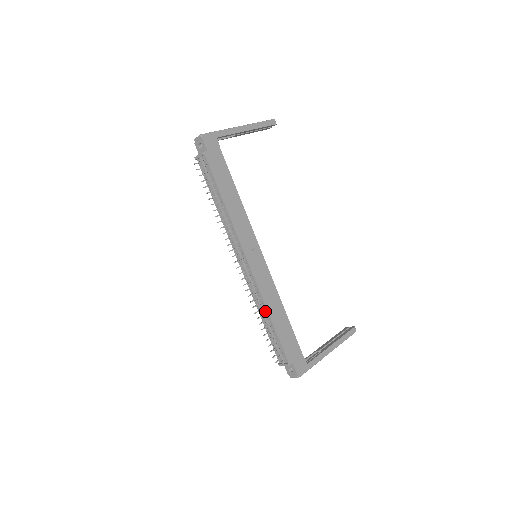
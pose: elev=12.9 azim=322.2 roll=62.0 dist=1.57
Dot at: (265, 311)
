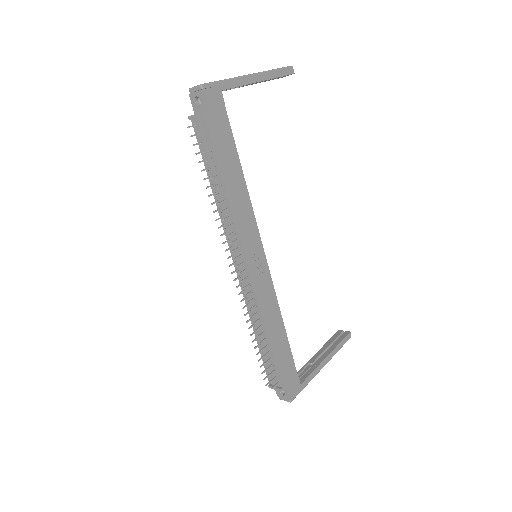
Dot at: (262, 327)
